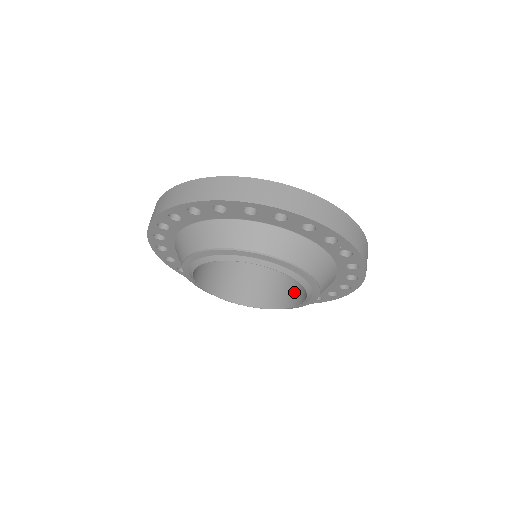
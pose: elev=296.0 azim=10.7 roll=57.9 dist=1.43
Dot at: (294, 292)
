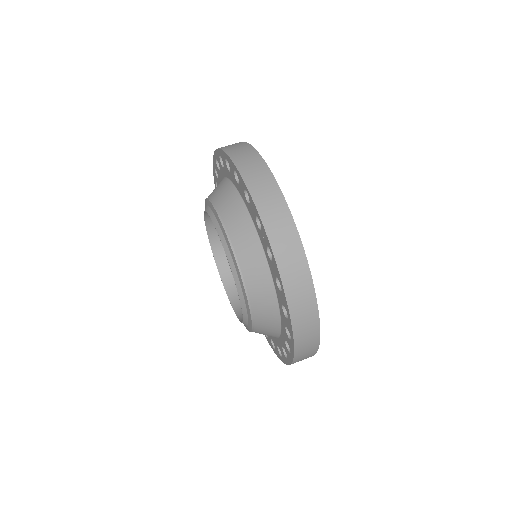
Dot at: occluded
